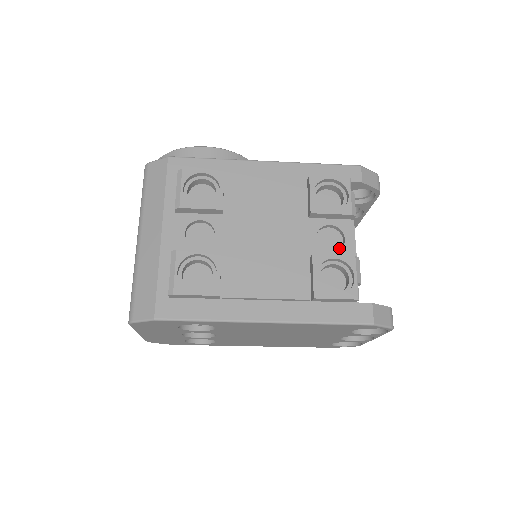
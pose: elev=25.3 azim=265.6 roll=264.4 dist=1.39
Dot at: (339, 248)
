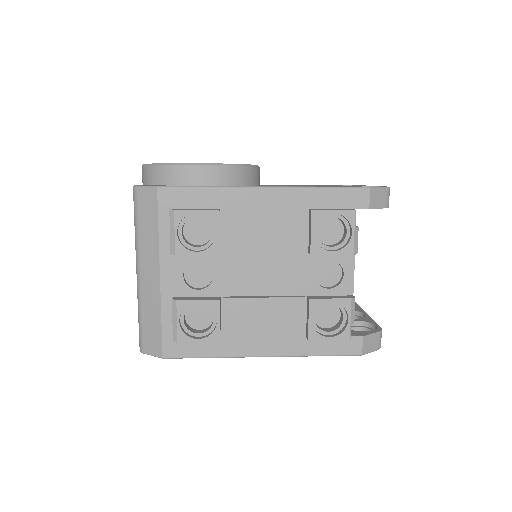
Dot at: (337, 281)
